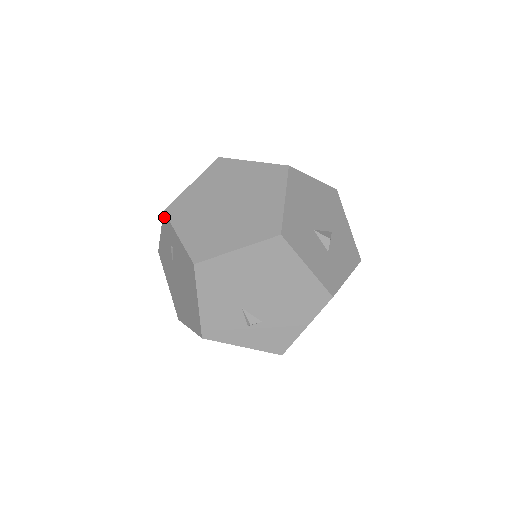
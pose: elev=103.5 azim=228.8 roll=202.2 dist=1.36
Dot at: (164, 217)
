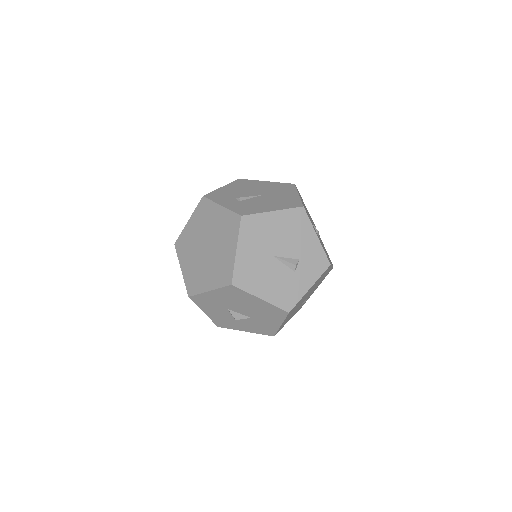
Dot at: occluded
